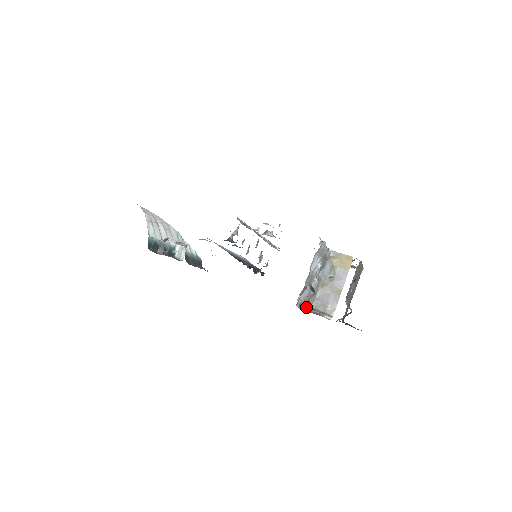
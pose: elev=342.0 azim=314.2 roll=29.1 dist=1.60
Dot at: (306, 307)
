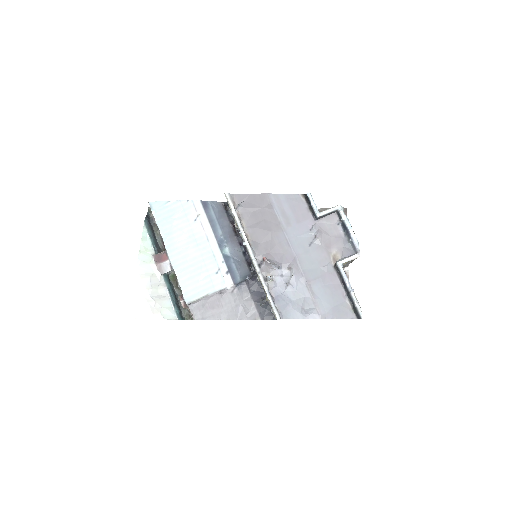
Dot at: occluded
